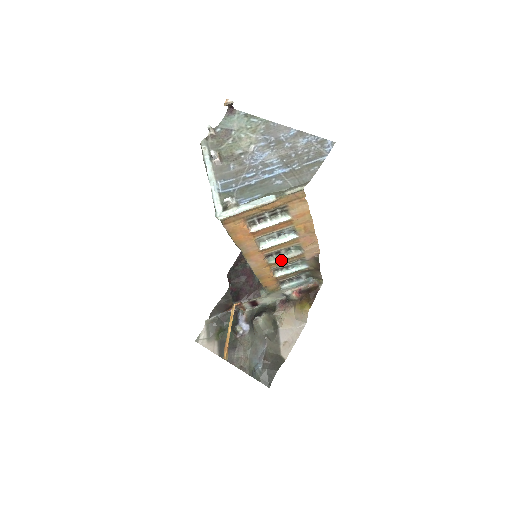
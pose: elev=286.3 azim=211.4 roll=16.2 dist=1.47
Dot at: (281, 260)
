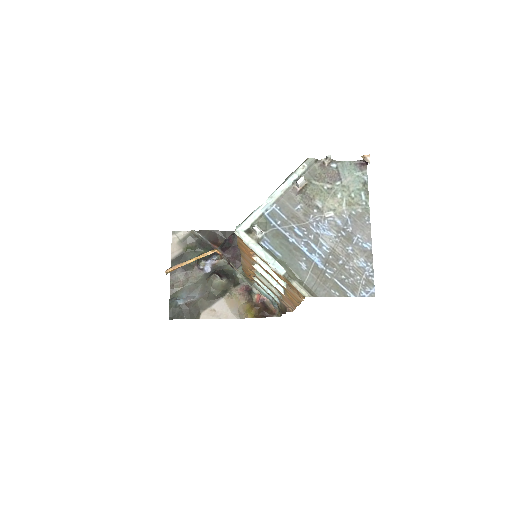
Dot at: (264, 282)
